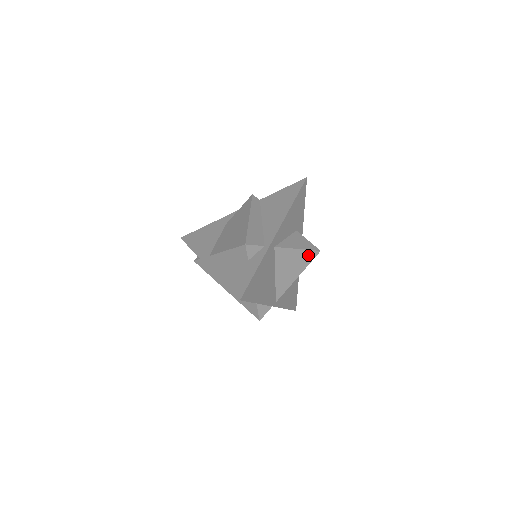
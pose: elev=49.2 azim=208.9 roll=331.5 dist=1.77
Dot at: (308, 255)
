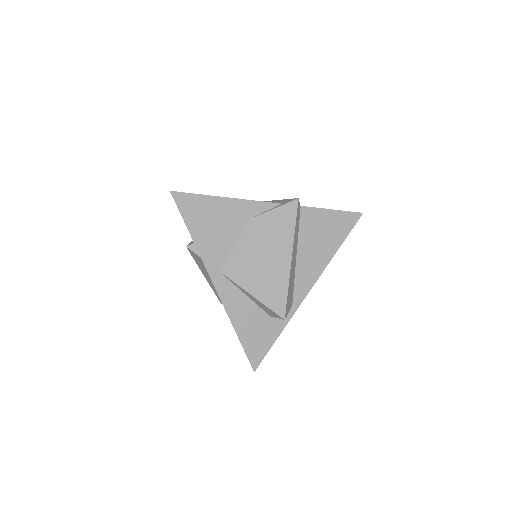
Dot at: occluded
